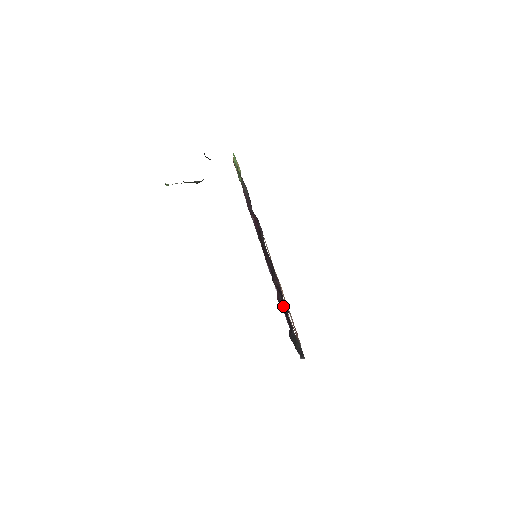
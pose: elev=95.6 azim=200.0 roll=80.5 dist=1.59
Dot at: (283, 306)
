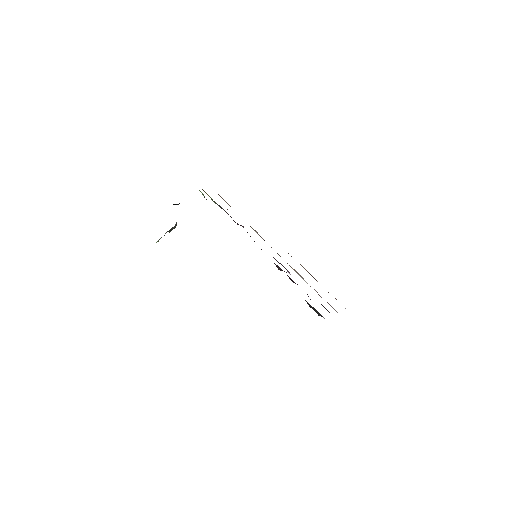
Dot at: (297, 284)
